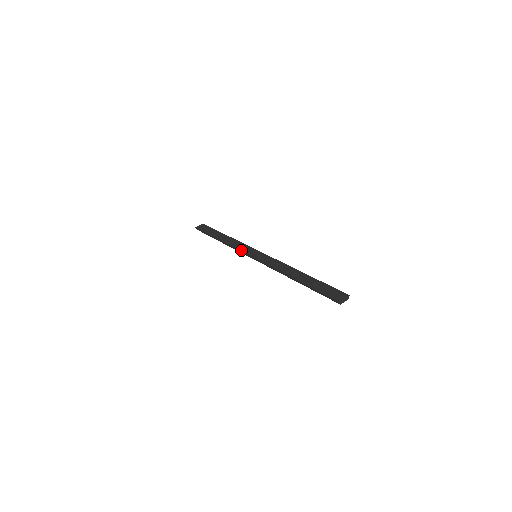
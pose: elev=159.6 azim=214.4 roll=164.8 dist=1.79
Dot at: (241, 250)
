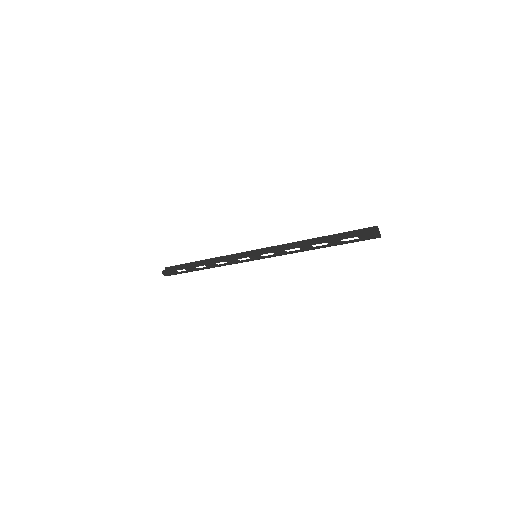
Dot at: (239, 254)
